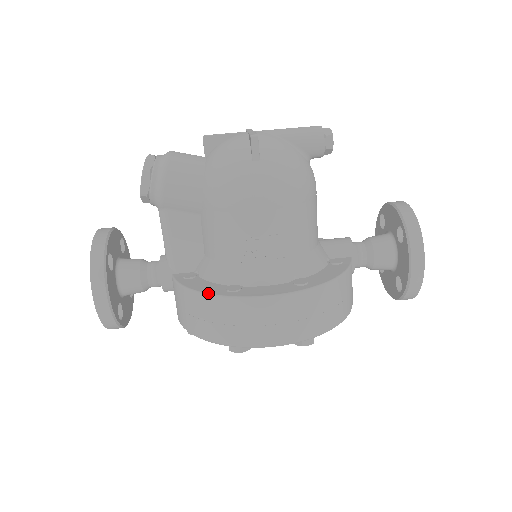
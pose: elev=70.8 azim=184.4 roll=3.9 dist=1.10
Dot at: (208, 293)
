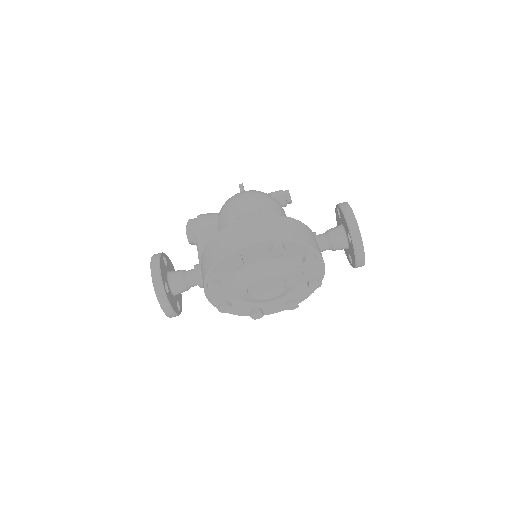
Dot at: (214, 235)
